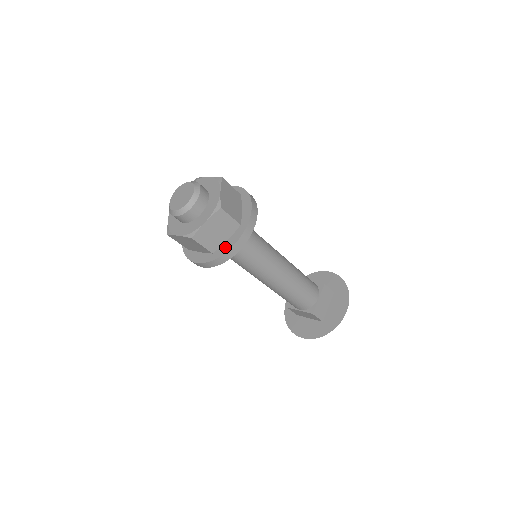
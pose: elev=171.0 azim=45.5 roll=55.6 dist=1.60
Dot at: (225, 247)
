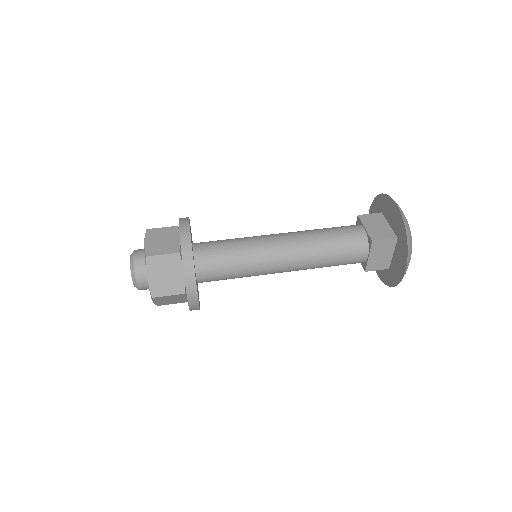
Dot at: occluded
